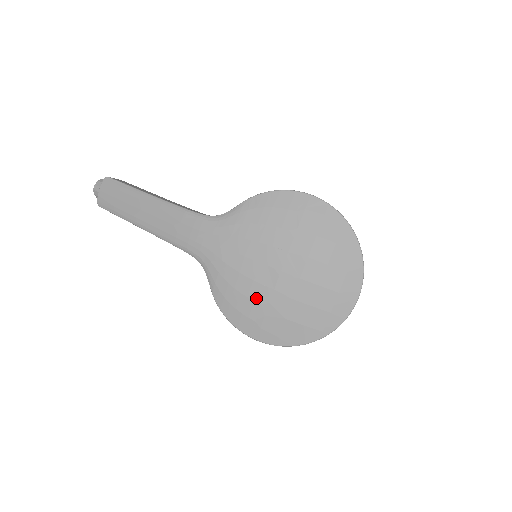
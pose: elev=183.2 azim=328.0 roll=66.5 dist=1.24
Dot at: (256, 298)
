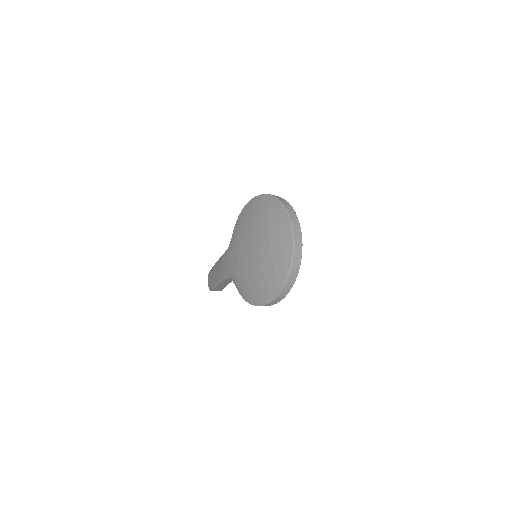
Dot at: (250, 276)
